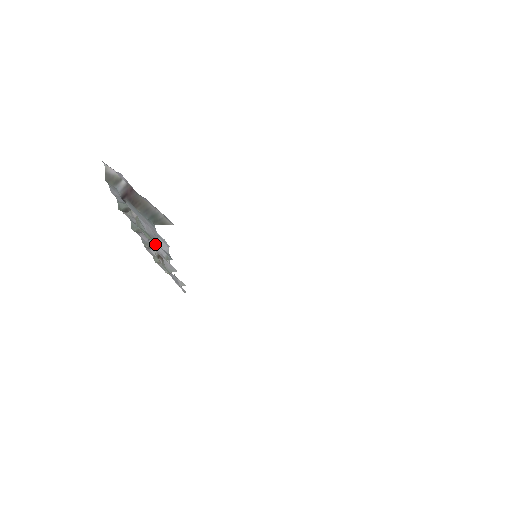
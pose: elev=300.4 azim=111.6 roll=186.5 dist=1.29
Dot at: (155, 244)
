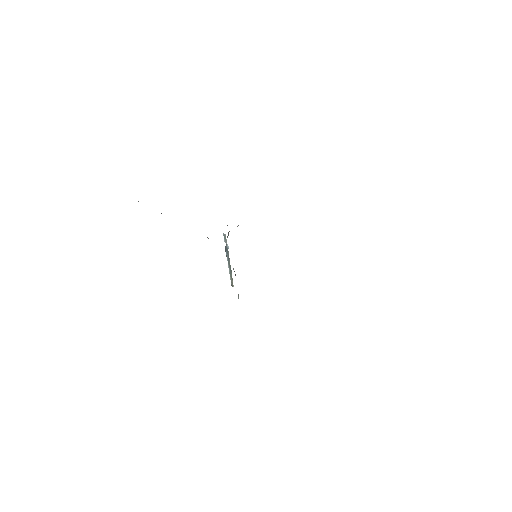
Dot at: occluded
